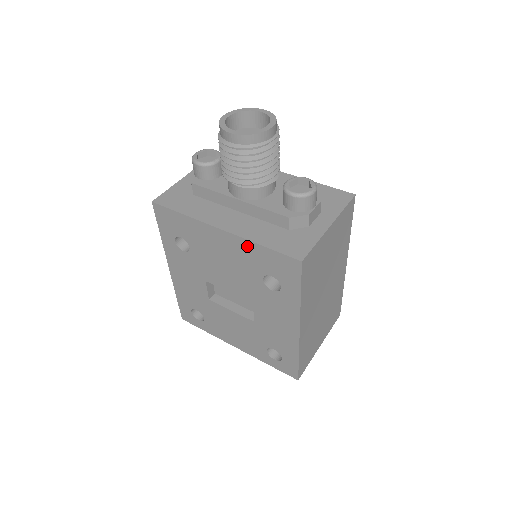
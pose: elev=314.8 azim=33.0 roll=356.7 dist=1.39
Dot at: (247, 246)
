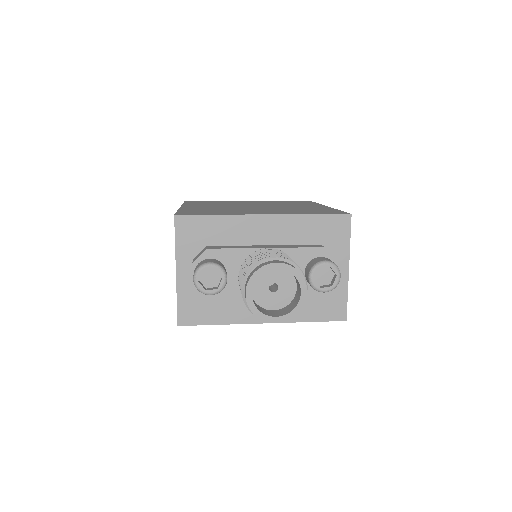
Dot at: occluded
